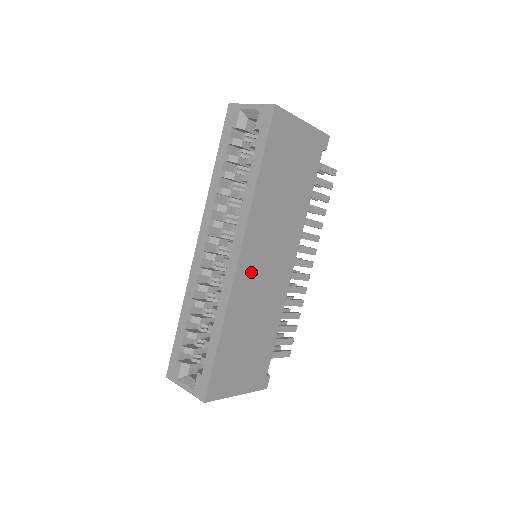
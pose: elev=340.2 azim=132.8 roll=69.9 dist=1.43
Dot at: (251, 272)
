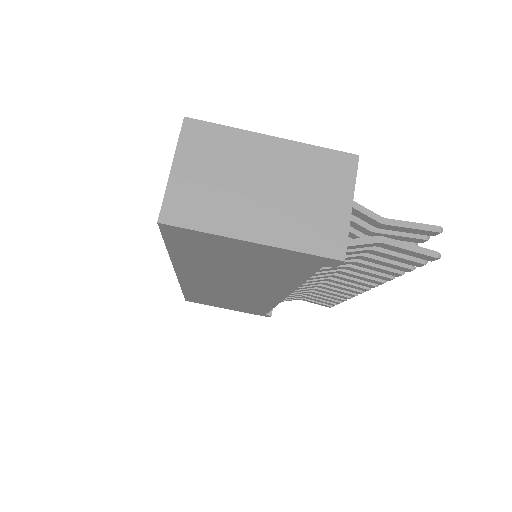
Dot at: (204, 284)
